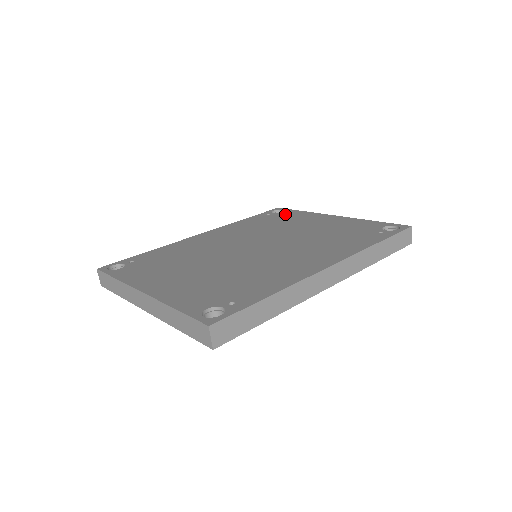
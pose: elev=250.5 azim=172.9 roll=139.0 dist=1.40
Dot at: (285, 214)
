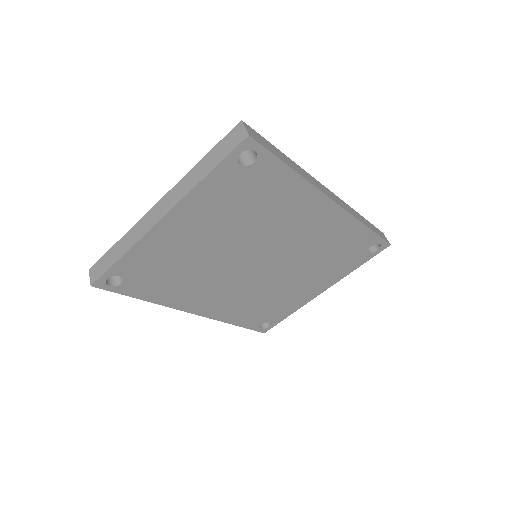
Dot at: occluded
